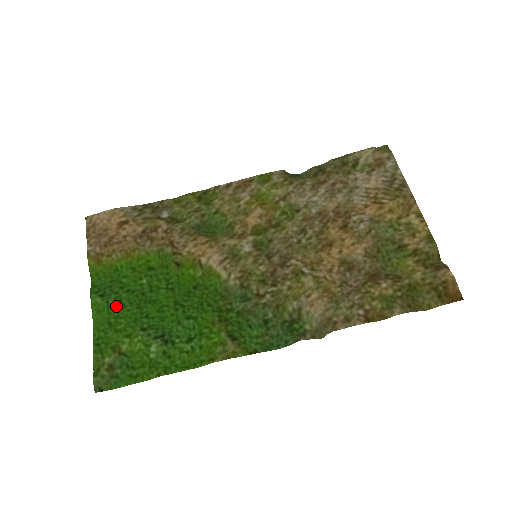
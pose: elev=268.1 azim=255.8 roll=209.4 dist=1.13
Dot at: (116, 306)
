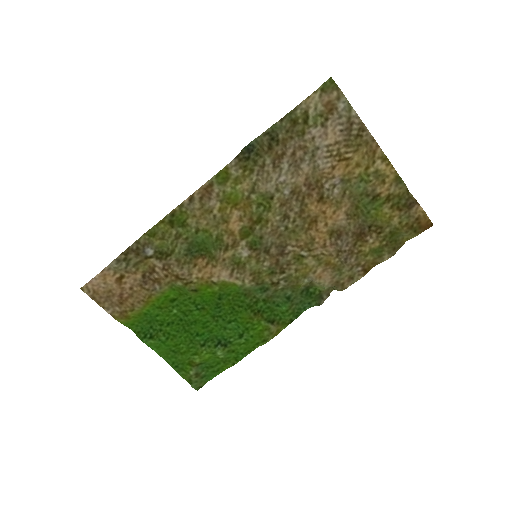
Dot at: (169, 339)
